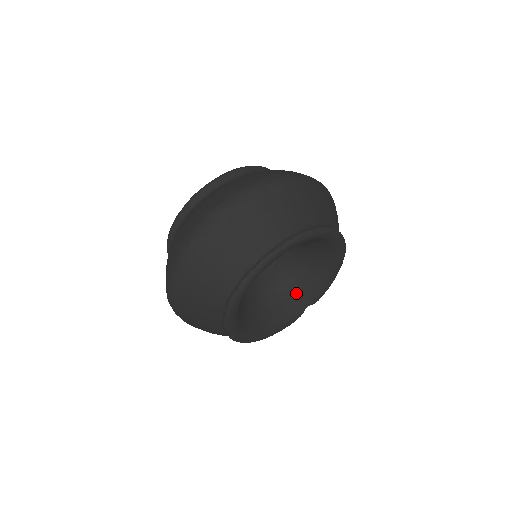
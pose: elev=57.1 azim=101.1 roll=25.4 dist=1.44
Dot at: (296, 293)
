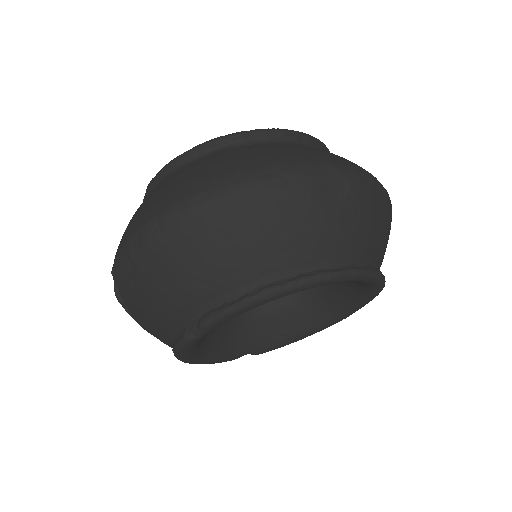
Dot at: (253, 330)
